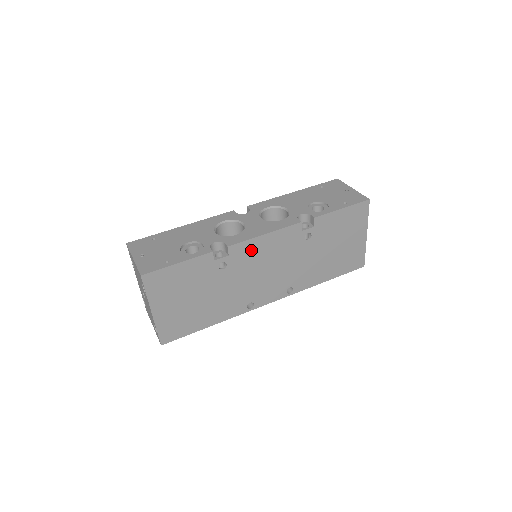
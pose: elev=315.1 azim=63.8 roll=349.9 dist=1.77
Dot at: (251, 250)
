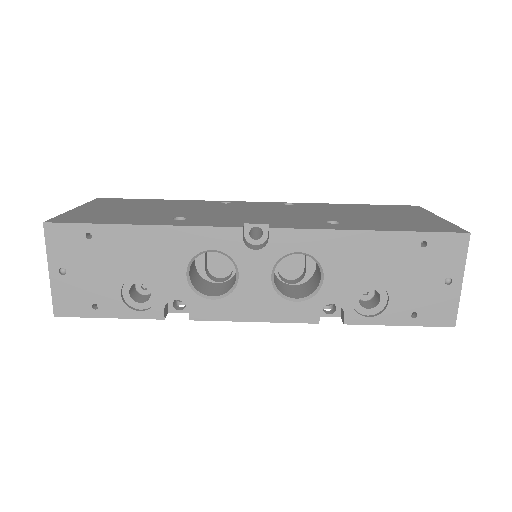
Dot at: occluded
